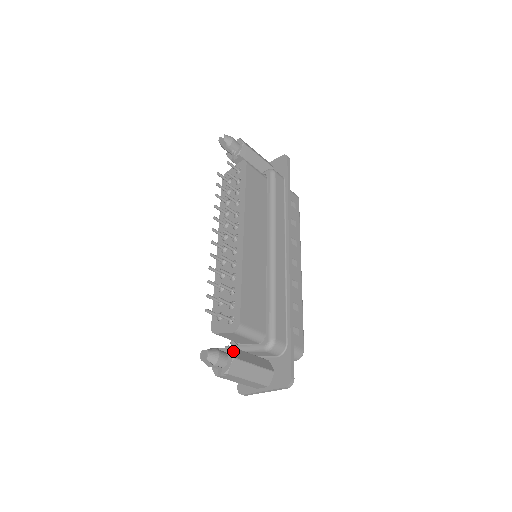
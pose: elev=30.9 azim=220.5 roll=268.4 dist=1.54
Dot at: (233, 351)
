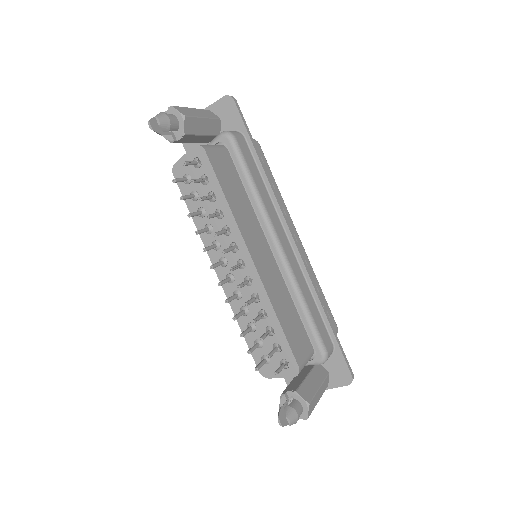
Dot at: (302, 395)
